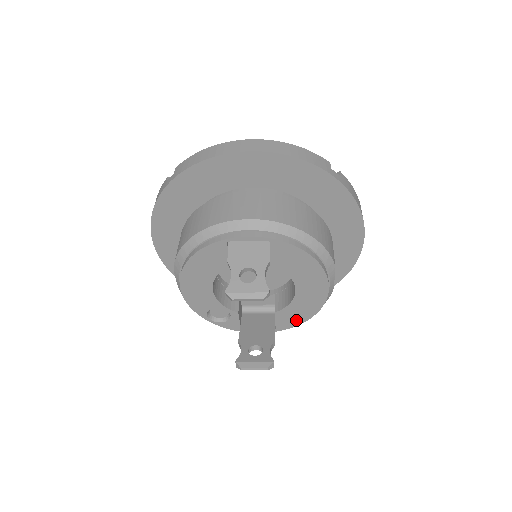
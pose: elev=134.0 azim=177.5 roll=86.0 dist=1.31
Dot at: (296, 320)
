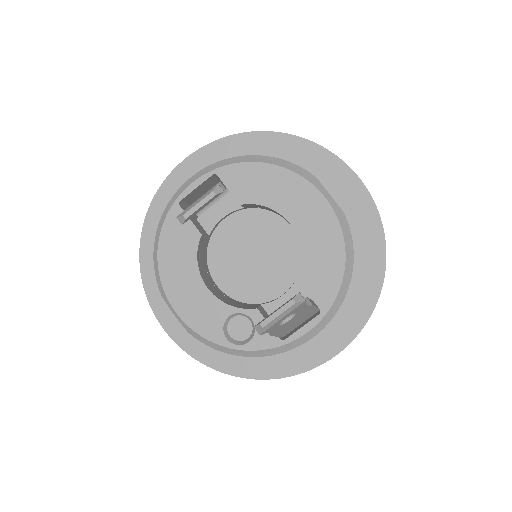
Dot at: (331, 276)
